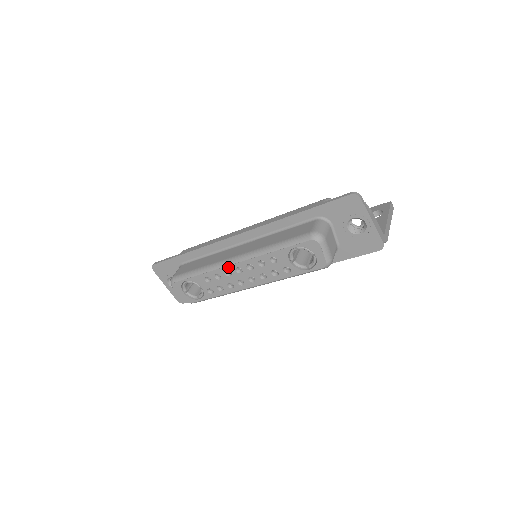
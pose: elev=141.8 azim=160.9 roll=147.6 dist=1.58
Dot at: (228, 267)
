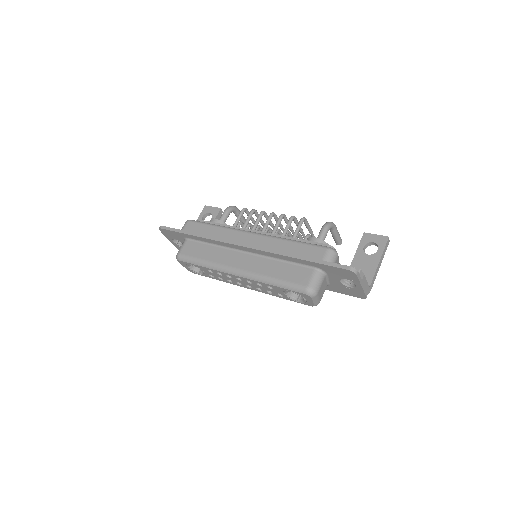
Dot at: (230, 274)
